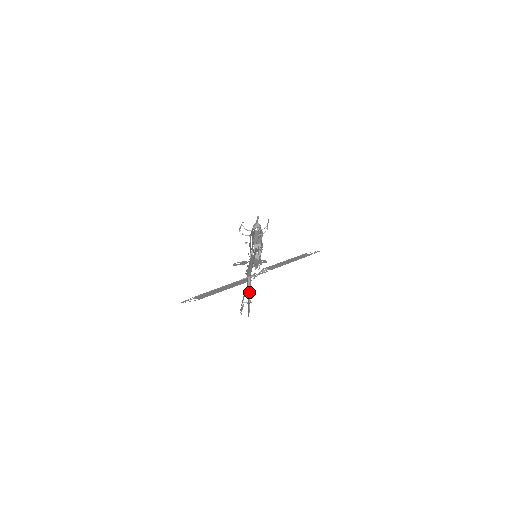
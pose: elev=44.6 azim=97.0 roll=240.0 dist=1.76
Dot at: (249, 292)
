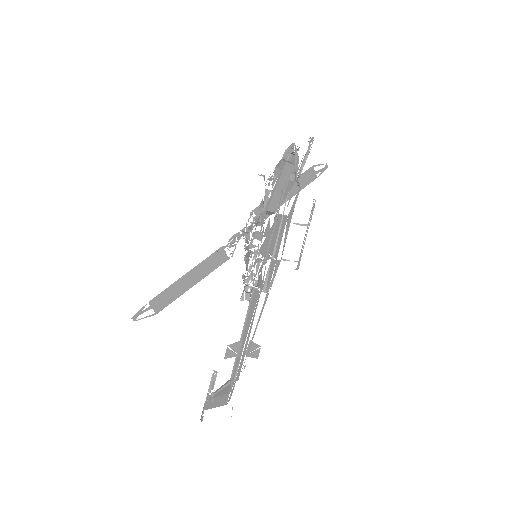
Dot at: (220, 388)
